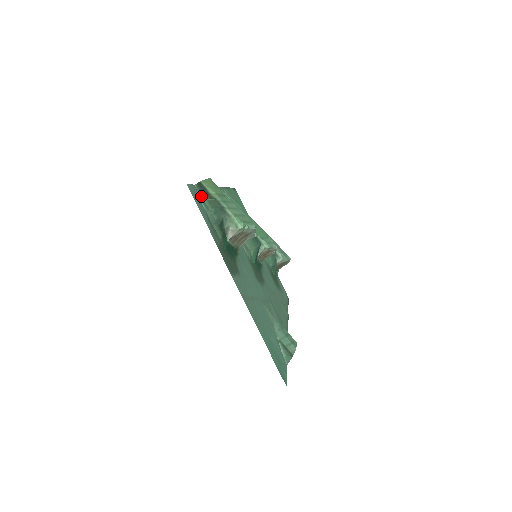
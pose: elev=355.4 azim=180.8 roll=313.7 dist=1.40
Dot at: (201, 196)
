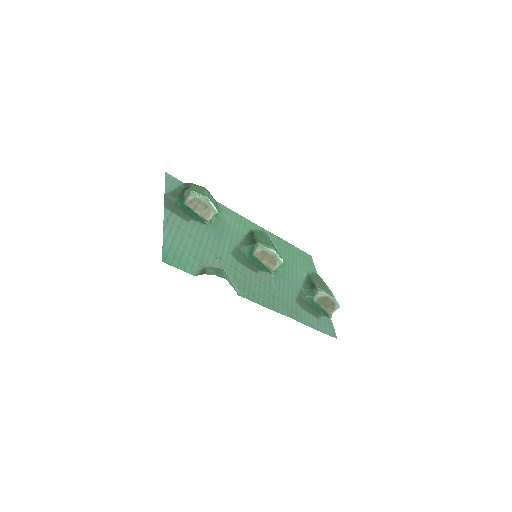
Dot at: (183, 186)
